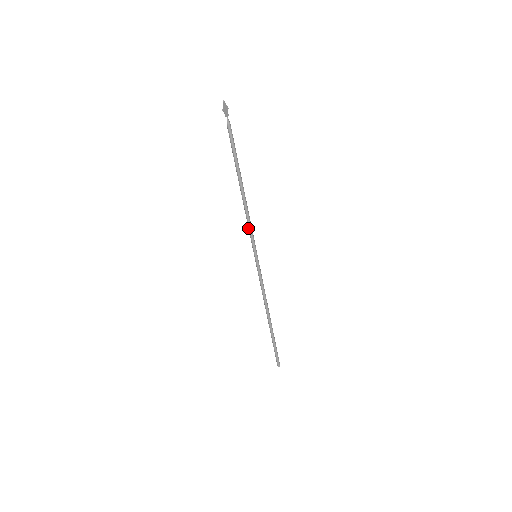
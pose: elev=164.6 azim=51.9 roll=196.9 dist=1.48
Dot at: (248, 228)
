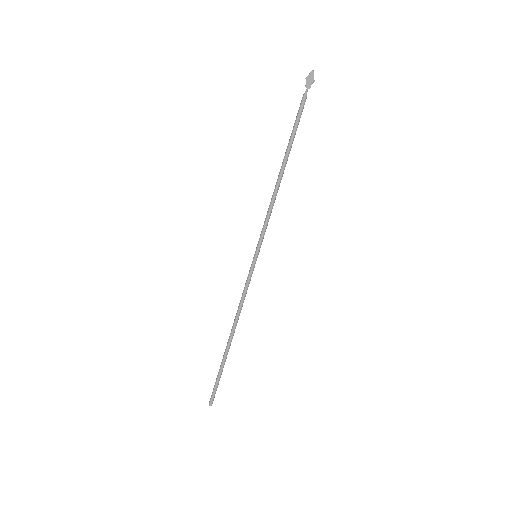
Dot at: (265, 219)
